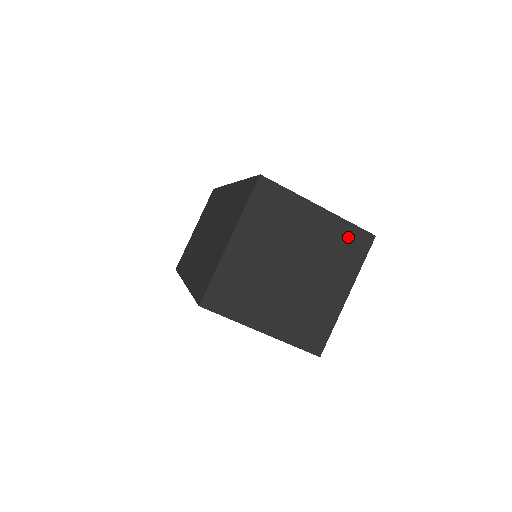
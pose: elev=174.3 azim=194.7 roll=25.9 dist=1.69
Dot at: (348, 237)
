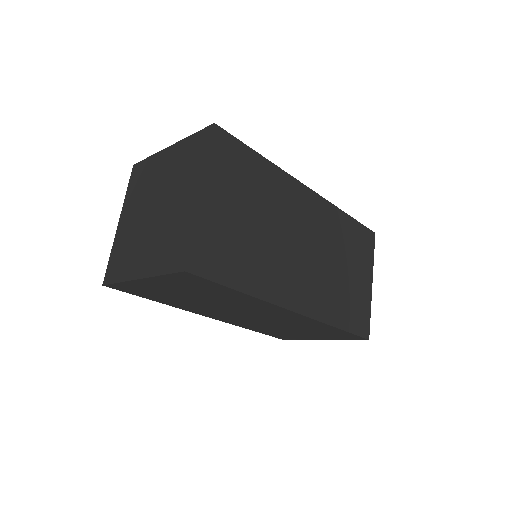
Dot at: (192, 147)
